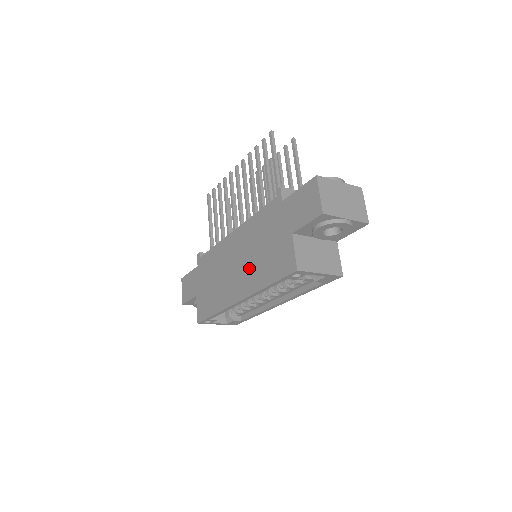
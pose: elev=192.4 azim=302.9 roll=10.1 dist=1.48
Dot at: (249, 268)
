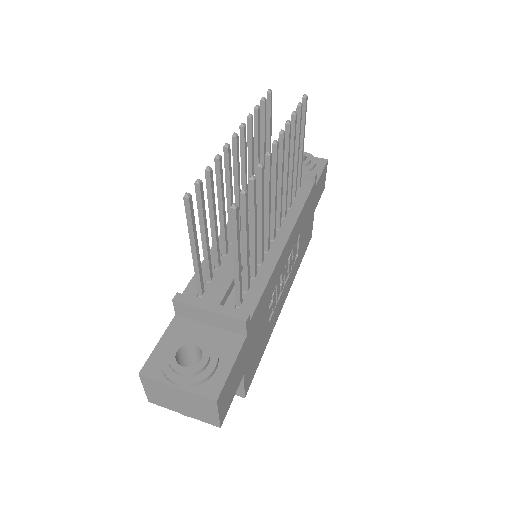
Dot at: occluded
